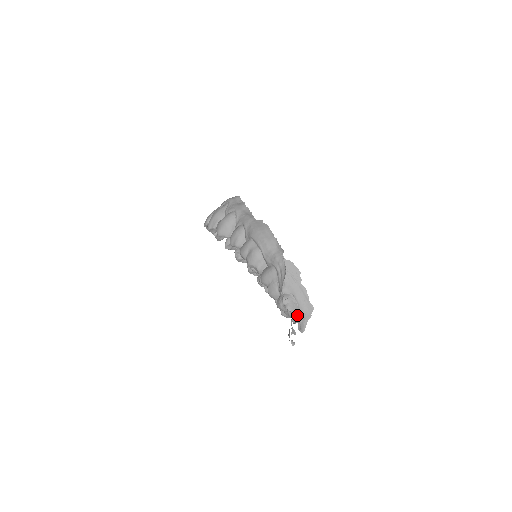
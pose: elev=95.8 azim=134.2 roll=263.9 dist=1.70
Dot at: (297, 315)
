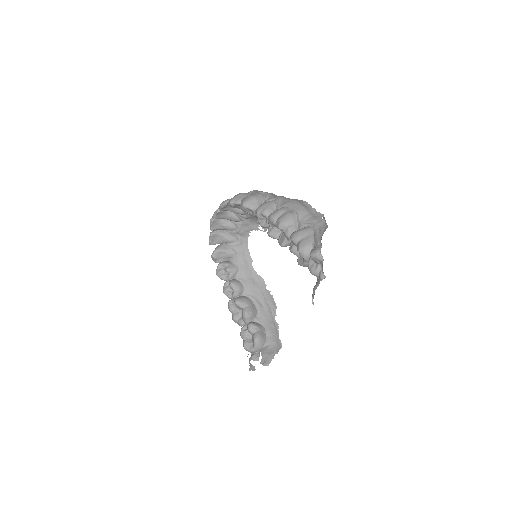
Dot at: occluded
